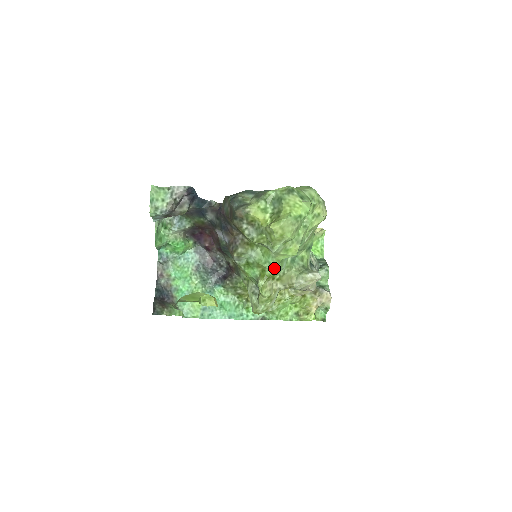
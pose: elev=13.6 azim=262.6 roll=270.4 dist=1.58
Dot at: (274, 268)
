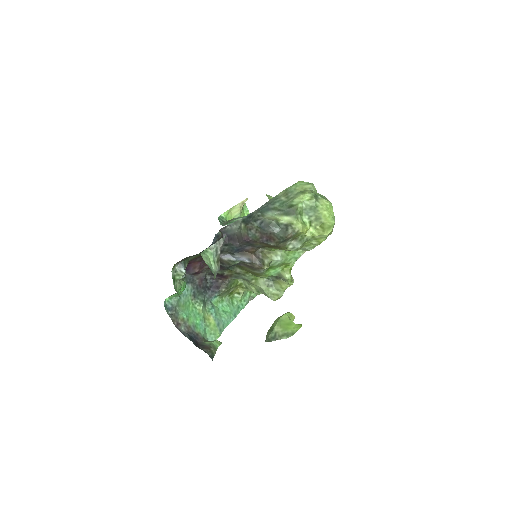
Dot at: occluded
